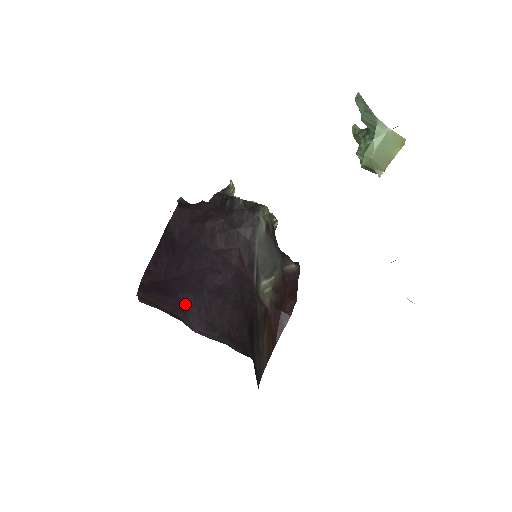
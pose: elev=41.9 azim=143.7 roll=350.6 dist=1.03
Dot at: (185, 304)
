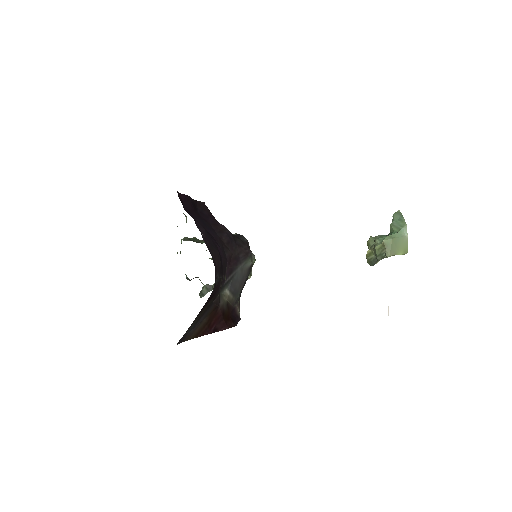
Dot at: (199, 227)
